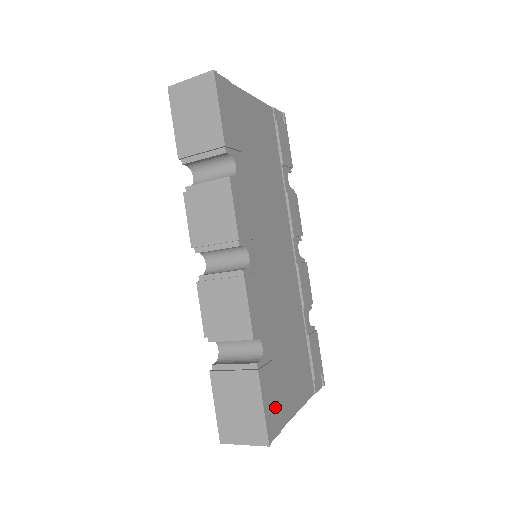
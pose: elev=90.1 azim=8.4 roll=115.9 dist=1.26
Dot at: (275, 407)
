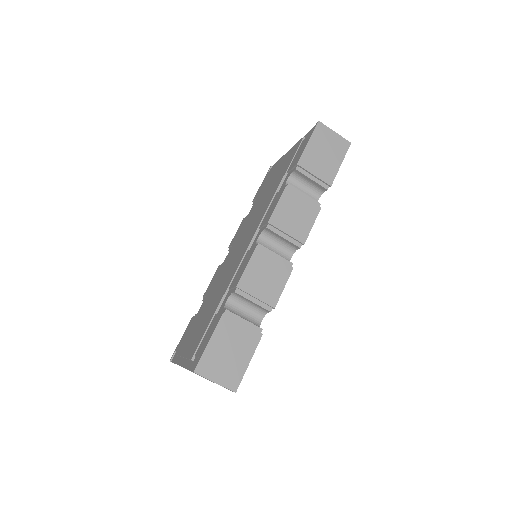
Dot at: occluded
